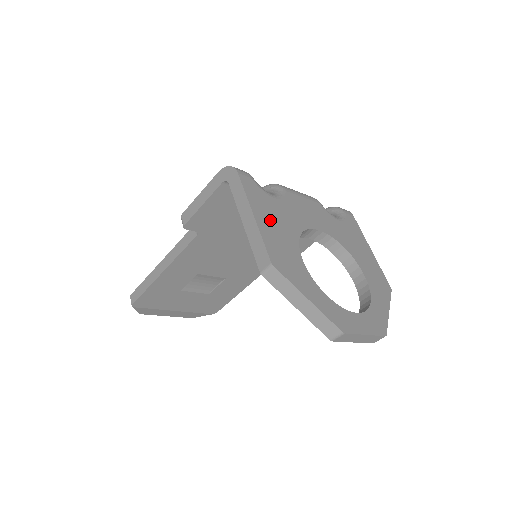
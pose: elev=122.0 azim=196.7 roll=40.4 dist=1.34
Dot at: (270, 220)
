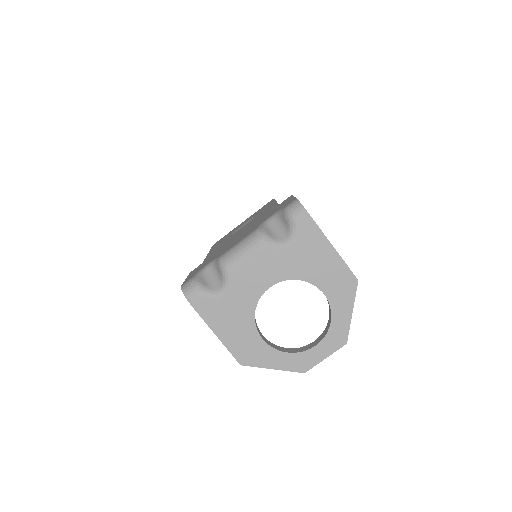
Dot at: (228, 325)
